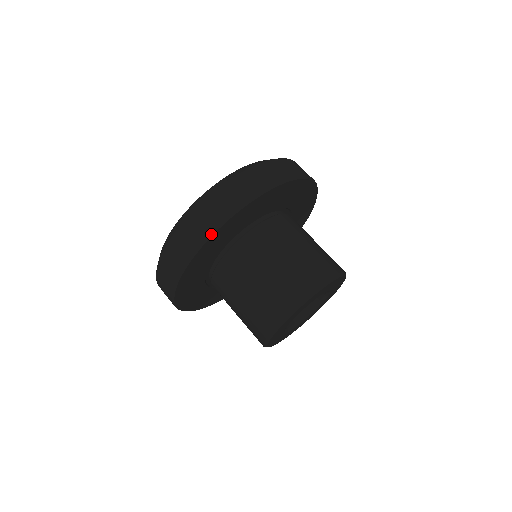
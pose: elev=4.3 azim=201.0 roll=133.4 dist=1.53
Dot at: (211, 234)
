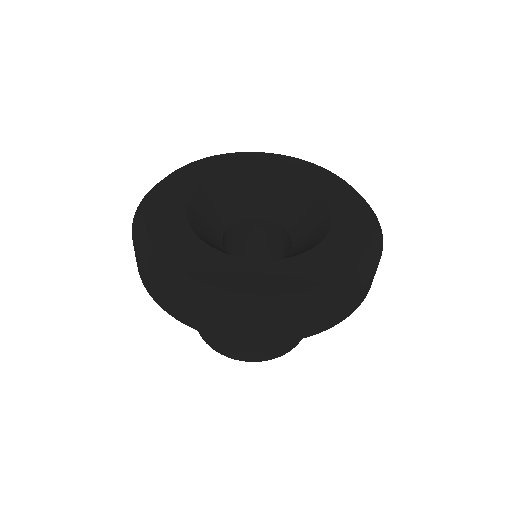
Dot at: (156, 302)
